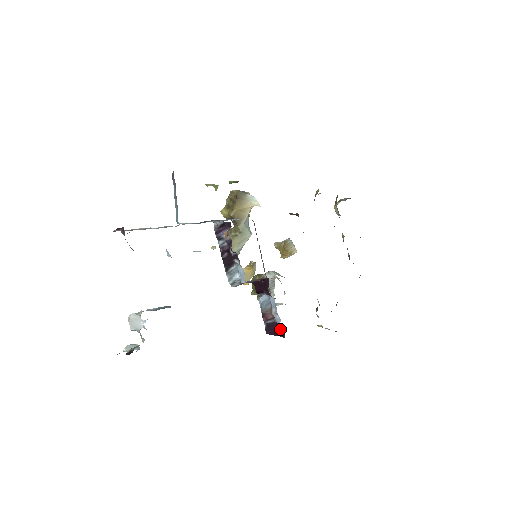
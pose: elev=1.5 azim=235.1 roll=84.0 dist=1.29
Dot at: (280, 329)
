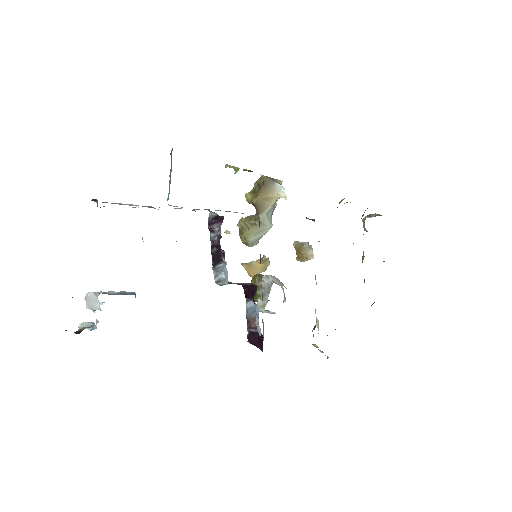
Dot at: (261, 341)
